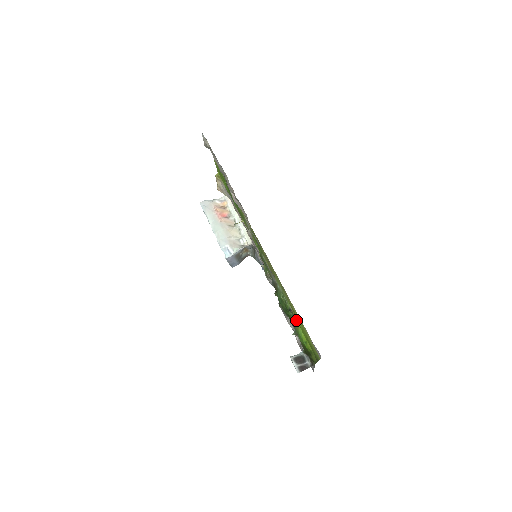
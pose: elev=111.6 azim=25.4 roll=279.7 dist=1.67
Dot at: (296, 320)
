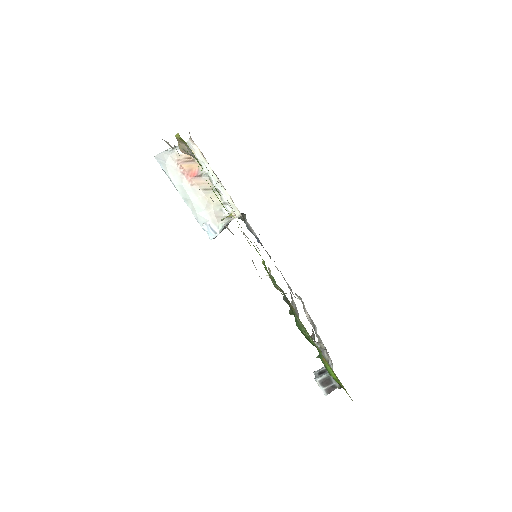
Dot at: occluded
